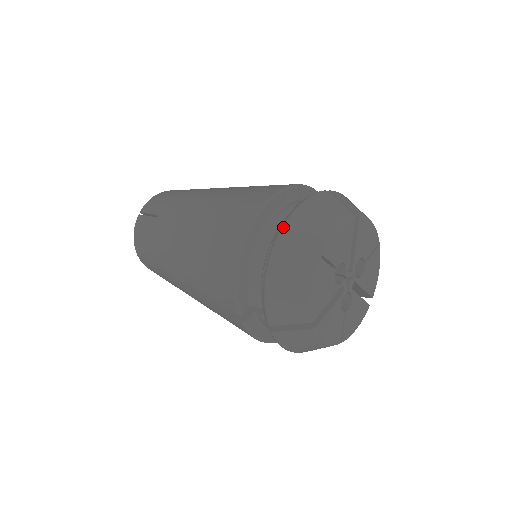
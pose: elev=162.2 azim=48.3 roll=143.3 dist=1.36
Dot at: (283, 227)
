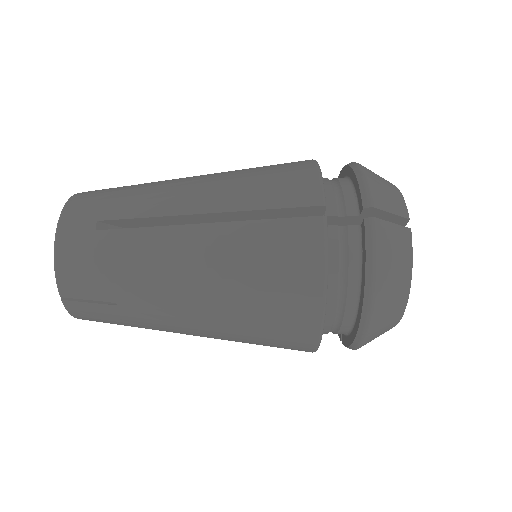
Dot at: occluded
